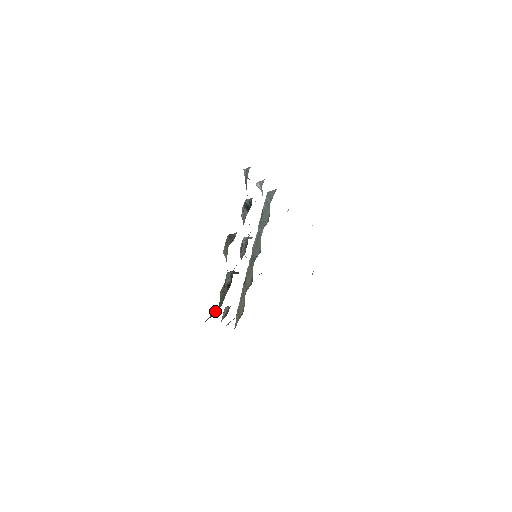
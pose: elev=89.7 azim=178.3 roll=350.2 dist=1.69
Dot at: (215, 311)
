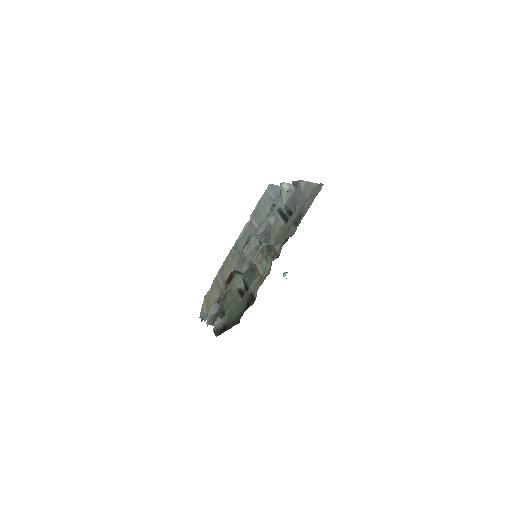
Dot at: (223, 317)
